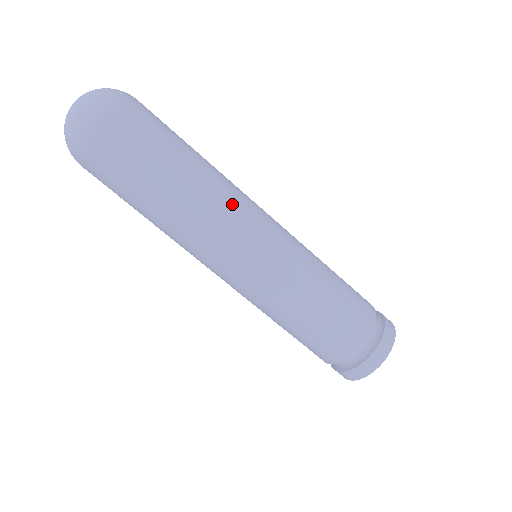
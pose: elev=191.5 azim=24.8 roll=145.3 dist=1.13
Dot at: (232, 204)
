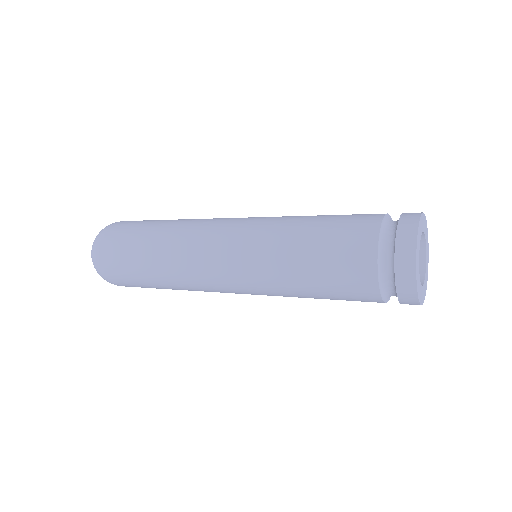
Dot at: (205, 220)
